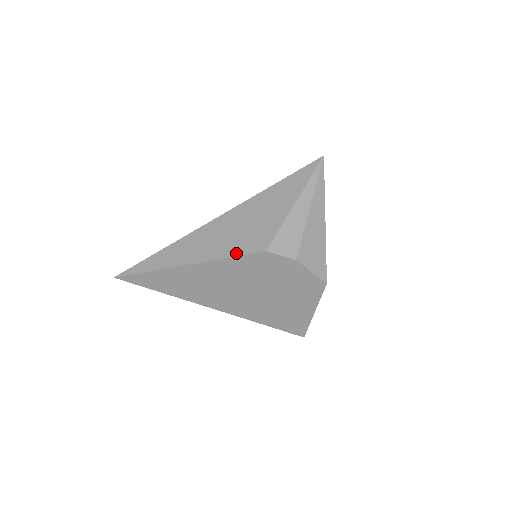
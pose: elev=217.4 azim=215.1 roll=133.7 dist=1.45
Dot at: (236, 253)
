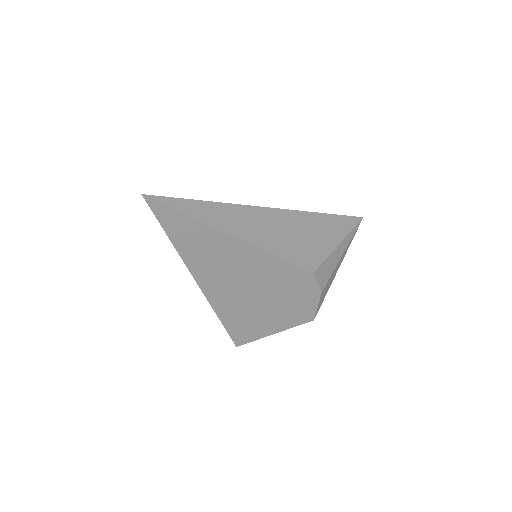
Dot at: (288, 258)
